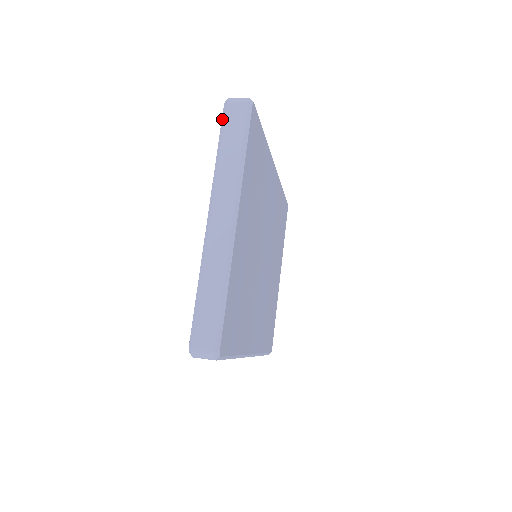
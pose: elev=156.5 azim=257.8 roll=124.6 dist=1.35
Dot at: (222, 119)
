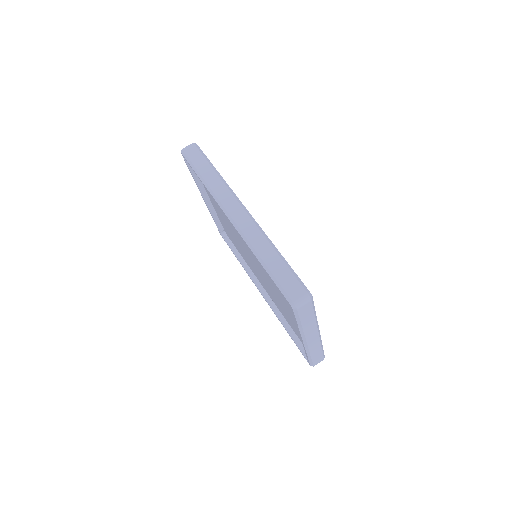
Dot at: (295, 315)
